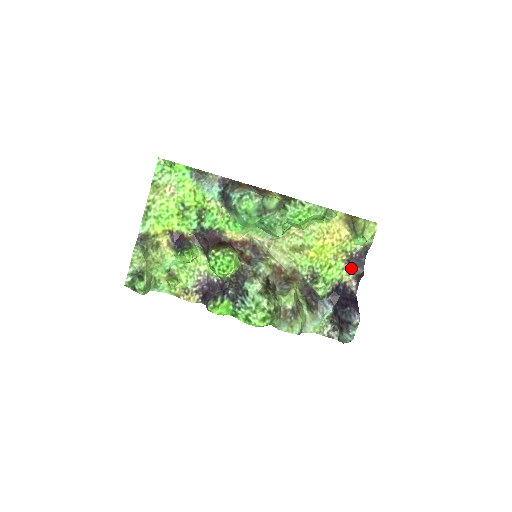
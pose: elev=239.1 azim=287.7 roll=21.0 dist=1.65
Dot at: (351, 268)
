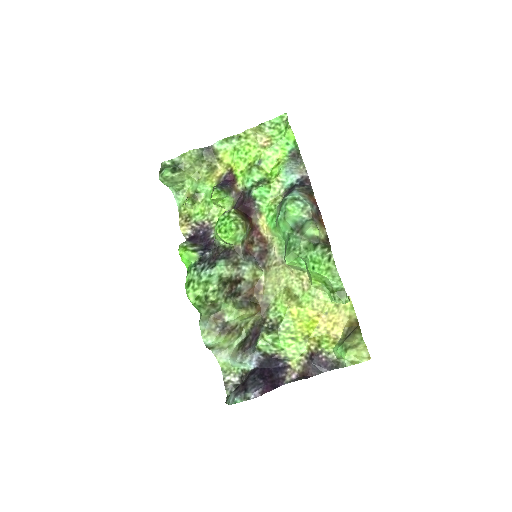
Dot at: (307, 362)
